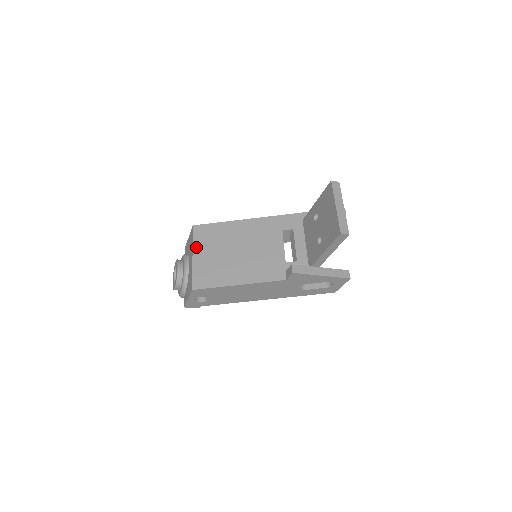
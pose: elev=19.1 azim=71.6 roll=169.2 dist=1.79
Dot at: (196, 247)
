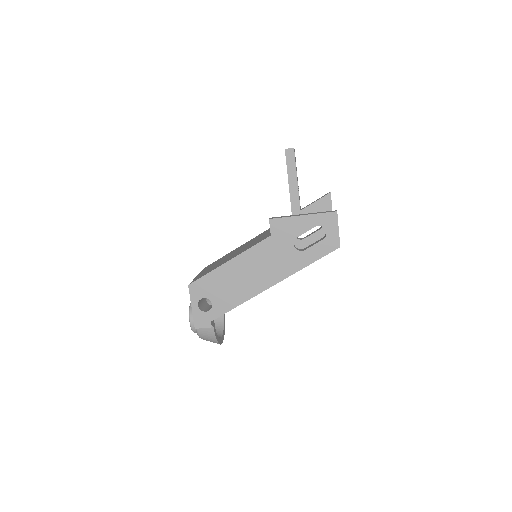
Dot at: (202, 271)
